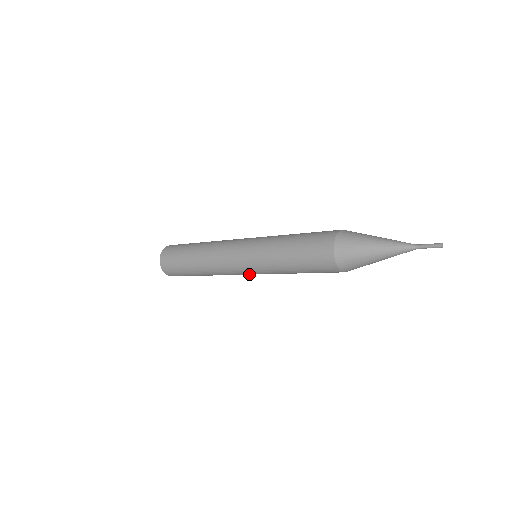
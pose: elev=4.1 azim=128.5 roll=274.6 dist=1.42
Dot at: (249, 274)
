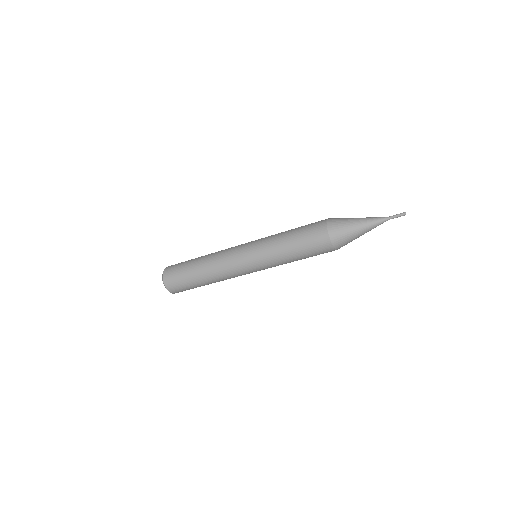
Dot at: (247, 266)
